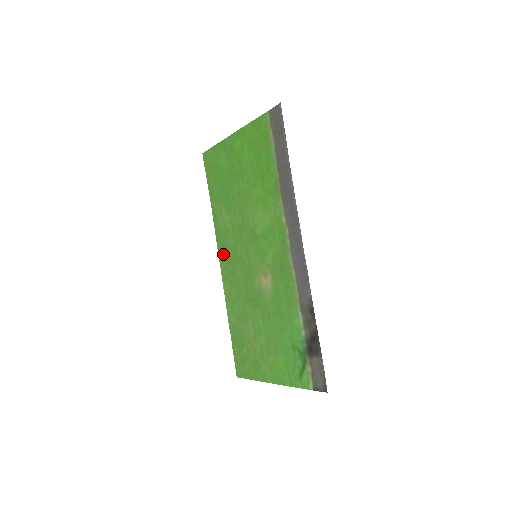
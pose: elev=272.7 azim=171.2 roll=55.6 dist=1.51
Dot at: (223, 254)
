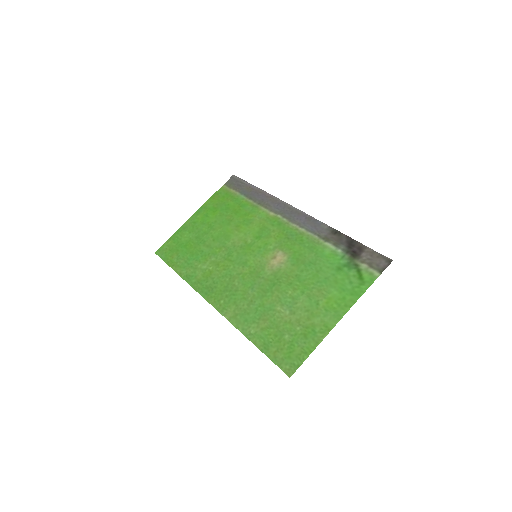
Dot at: (212, 292)
